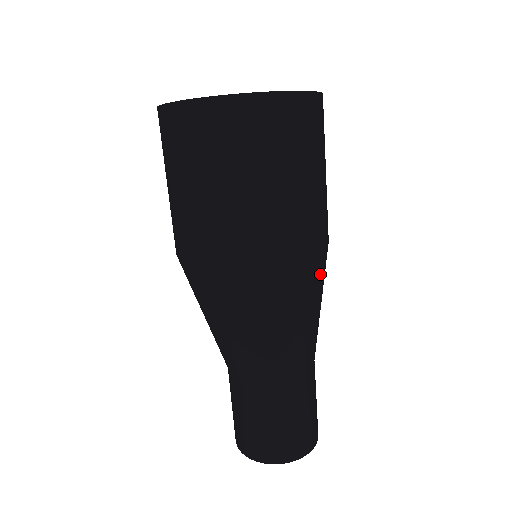
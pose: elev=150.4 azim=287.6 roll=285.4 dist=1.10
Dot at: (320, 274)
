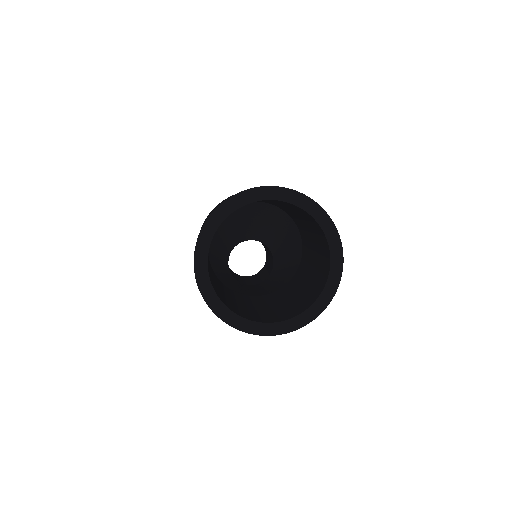
Dot at: occluded
